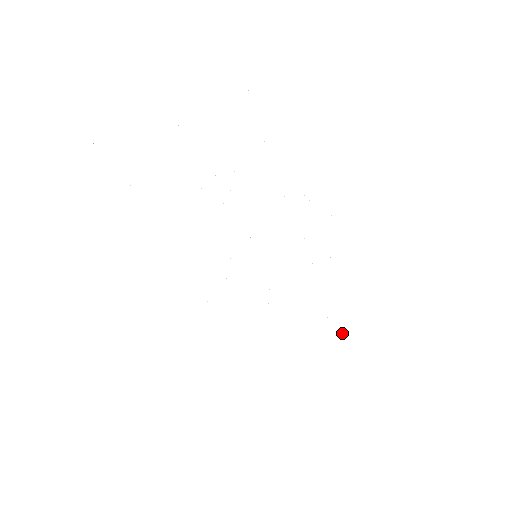
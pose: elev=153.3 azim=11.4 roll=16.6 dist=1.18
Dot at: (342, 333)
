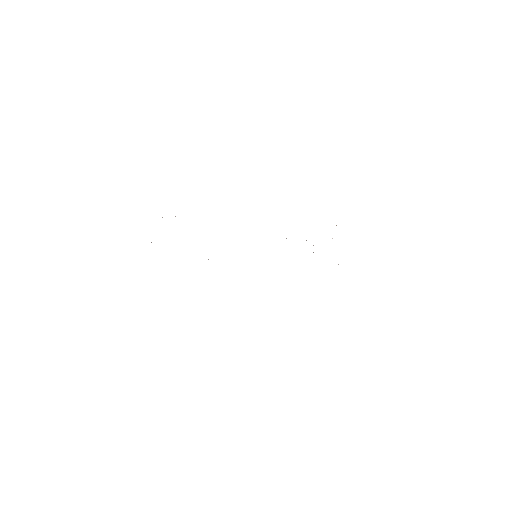
Dot at: occluded
